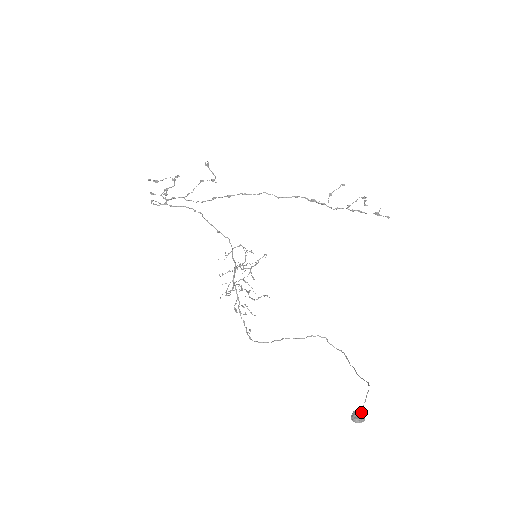
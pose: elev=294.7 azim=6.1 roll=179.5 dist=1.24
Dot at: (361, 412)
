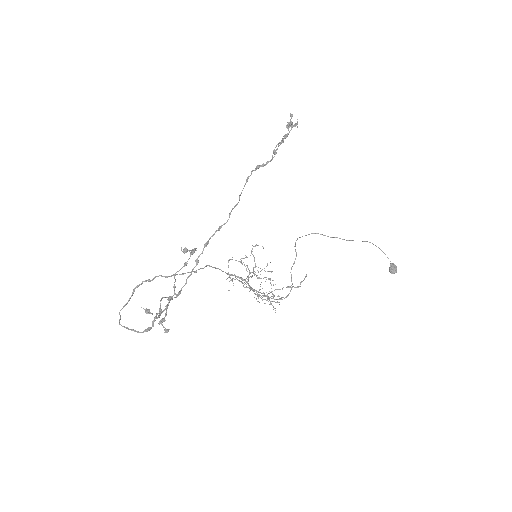
Dot at: (394, 265)
